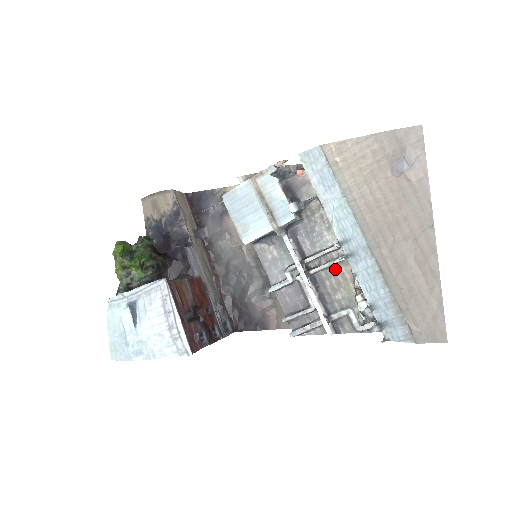
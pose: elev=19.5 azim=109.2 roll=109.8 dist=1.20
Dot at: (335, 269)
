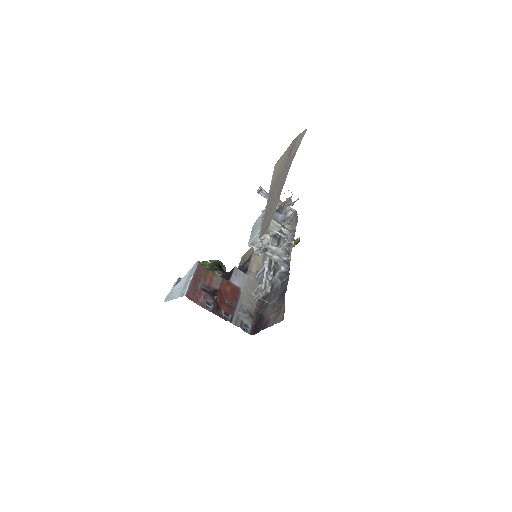
Dot at: occluded
